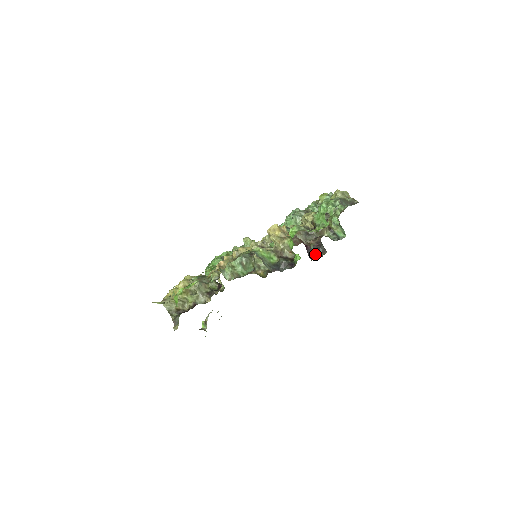
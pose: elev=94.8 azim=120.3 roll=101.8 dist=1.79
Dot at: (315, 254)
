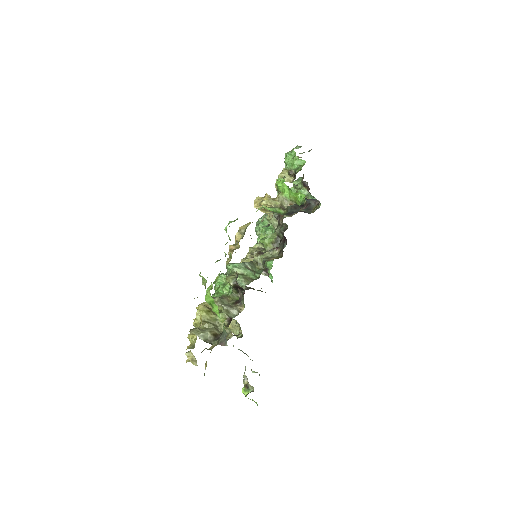
Dot at: (310, 211)
